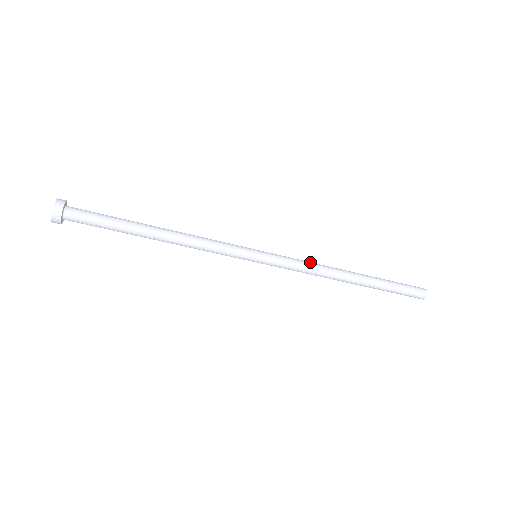
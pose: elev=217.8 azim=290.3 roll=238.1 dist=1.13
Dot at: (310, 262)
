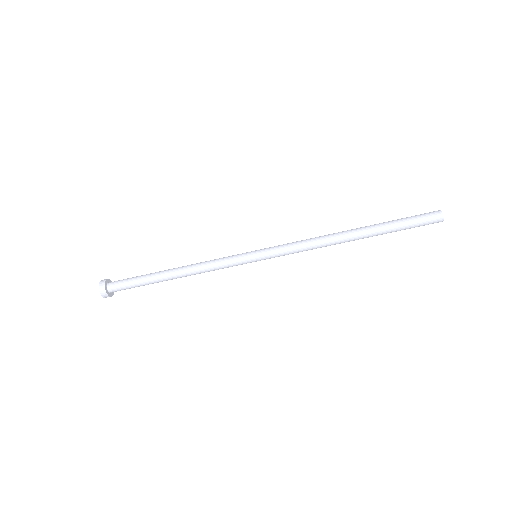
Dot at: occluded
